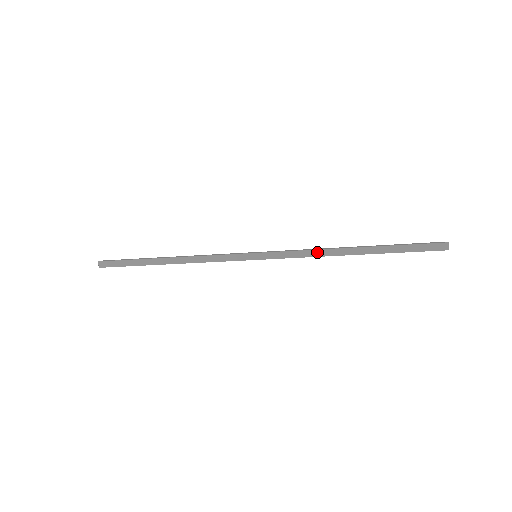
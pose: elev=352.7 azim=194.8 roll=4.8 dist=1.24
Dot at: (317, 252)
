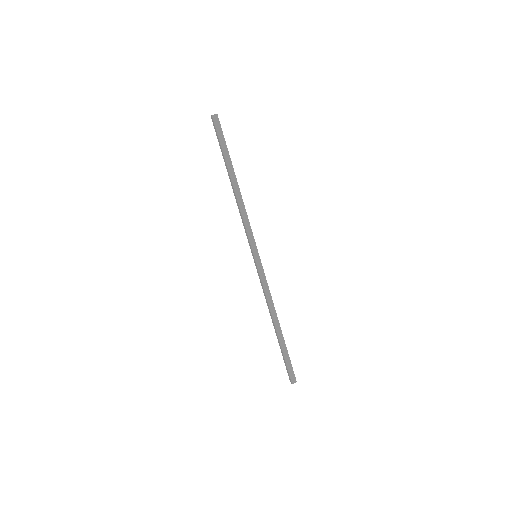
Dot at: (267, 302)
